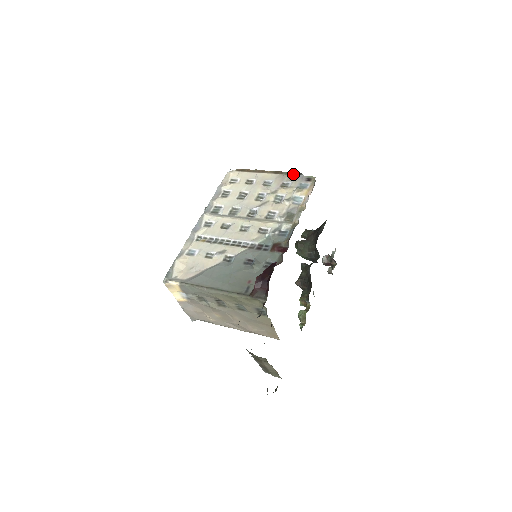
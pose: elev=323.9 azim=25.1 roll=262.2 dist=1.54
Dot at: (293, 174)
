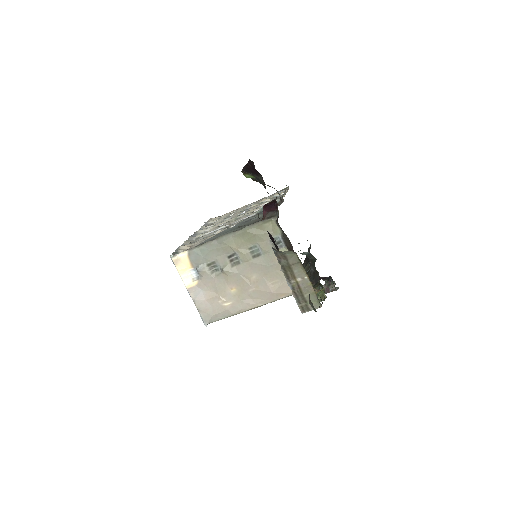
Dot at: occluded
